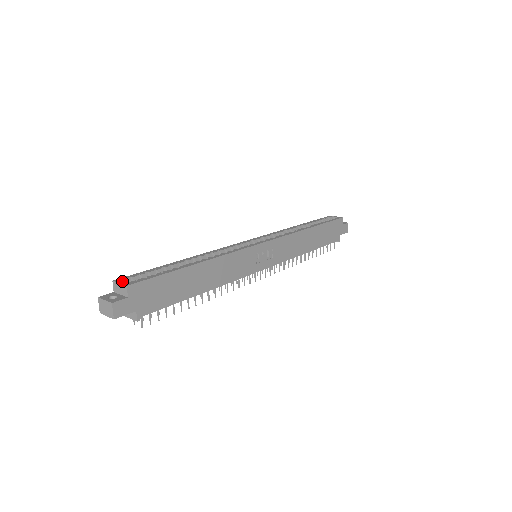
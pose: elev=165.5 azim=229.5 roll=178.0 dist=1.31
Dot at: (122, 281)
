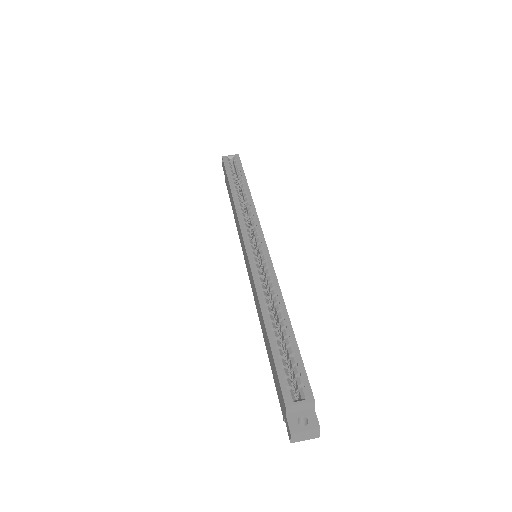
Dot at: (293, 399)
